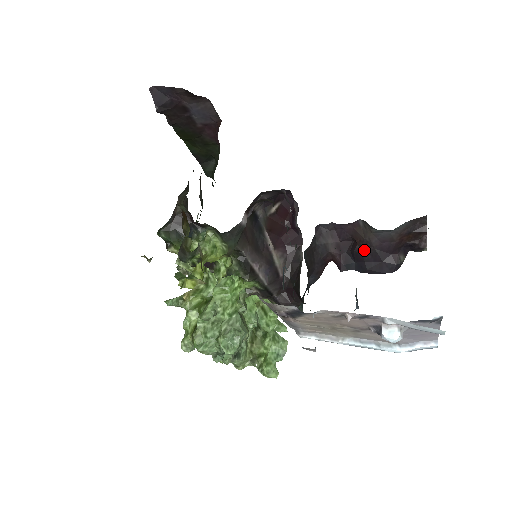
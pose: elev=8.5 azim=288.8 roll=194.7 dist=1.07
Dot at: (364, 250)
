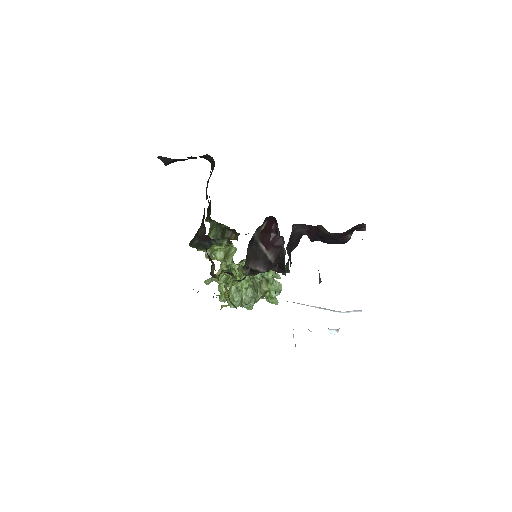
Dot at: (325, 236)
